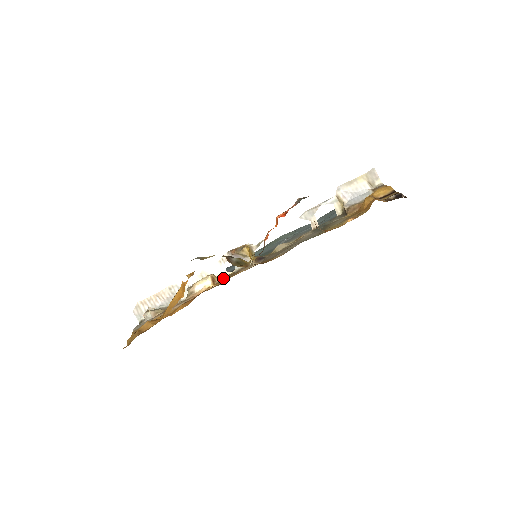
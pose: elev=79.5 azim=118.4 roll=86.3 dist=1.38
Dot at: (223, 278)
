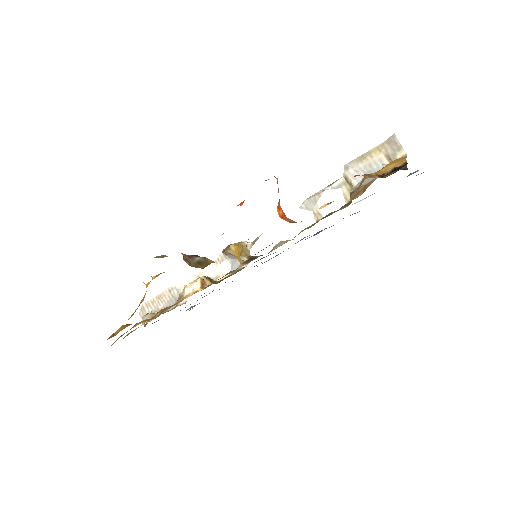
Dot at: (219, 281)
